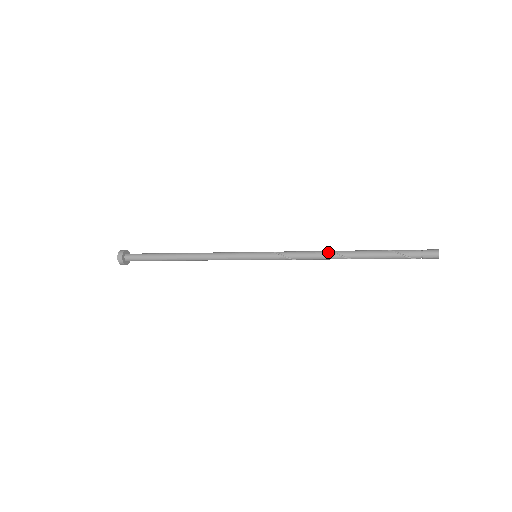
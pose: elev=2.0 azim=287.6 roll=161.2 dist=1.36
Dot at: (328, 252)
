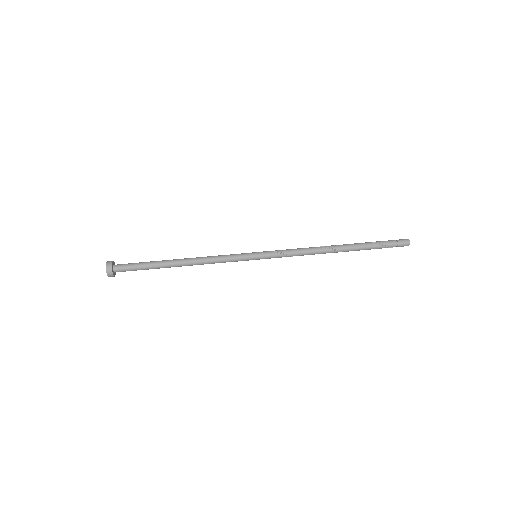
Dot at: (323, 247)
